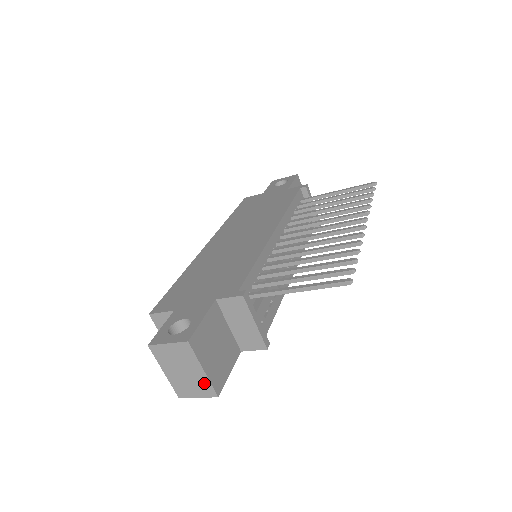
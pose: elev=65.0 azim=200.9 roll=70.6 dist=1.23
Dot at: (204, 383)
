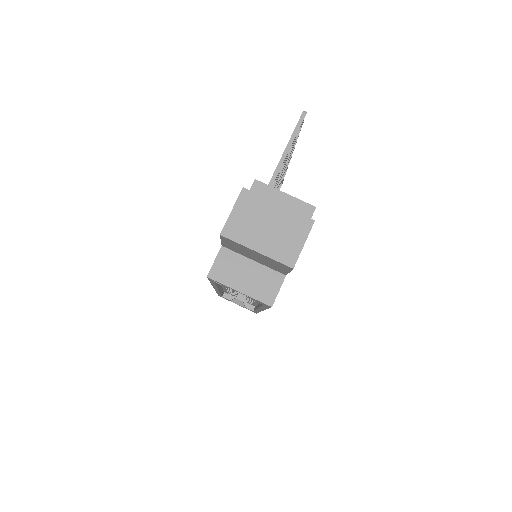
Dot at: (292, 219)
